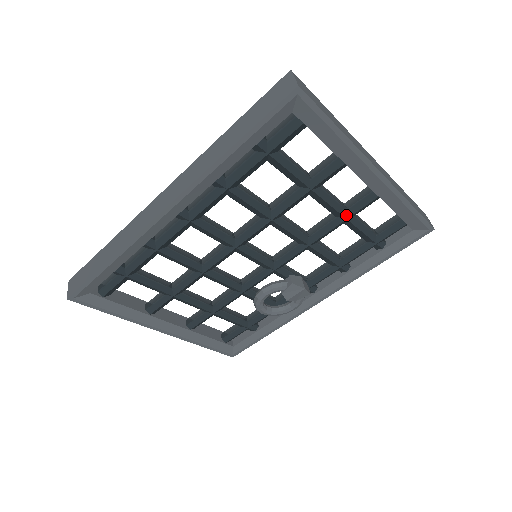
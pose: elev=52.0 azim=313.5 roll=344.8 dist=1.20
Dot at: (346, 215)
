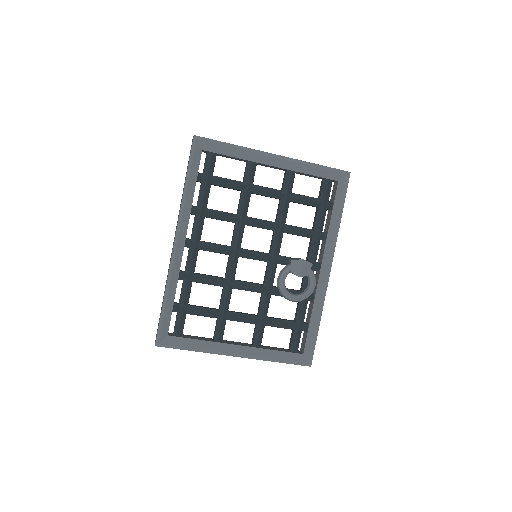
Dot at: (285, 194)
